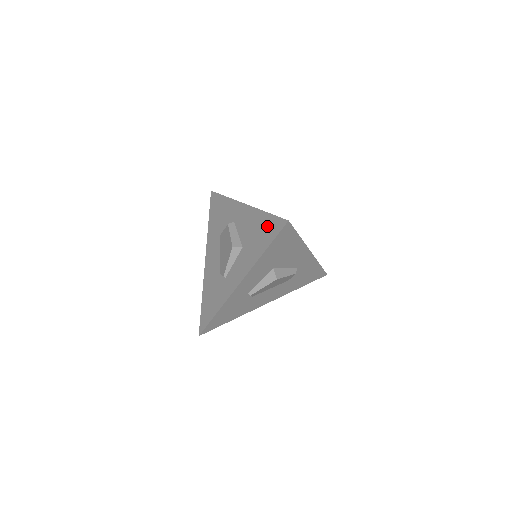
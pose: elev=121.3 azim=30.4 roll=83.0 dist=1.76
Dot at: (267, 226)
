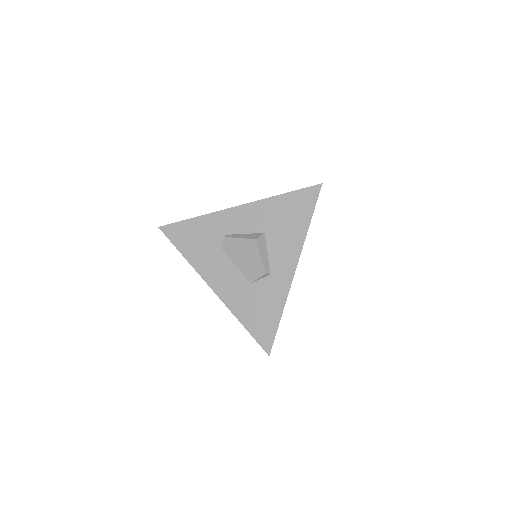
Dot at: occluded
